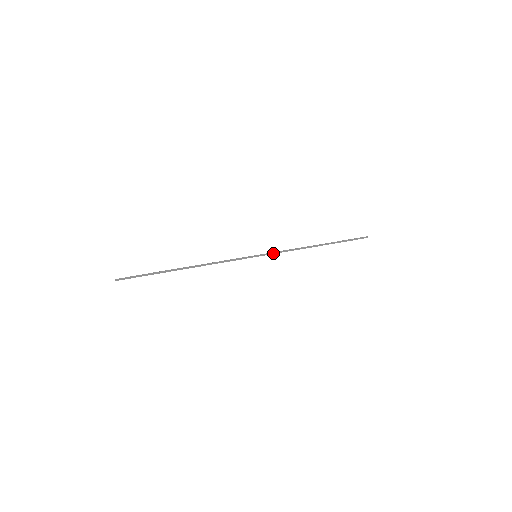
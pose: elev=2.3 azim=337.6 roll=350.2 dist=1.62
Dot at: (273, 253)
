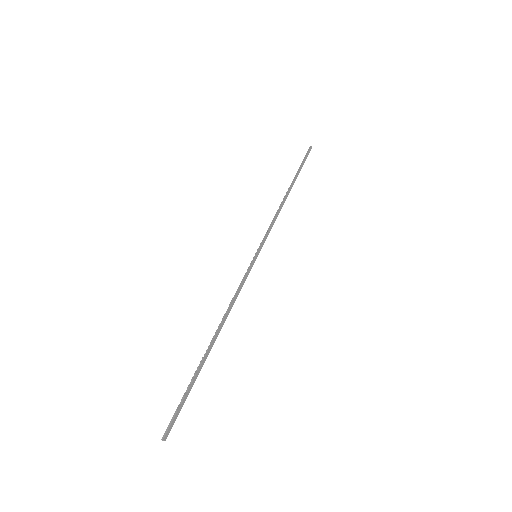
Dot at: (266, 238)
